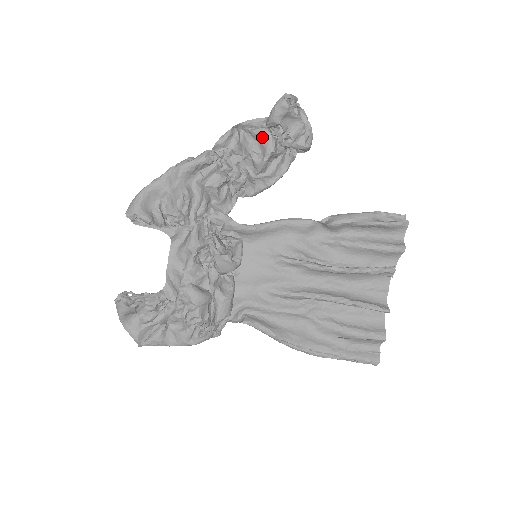
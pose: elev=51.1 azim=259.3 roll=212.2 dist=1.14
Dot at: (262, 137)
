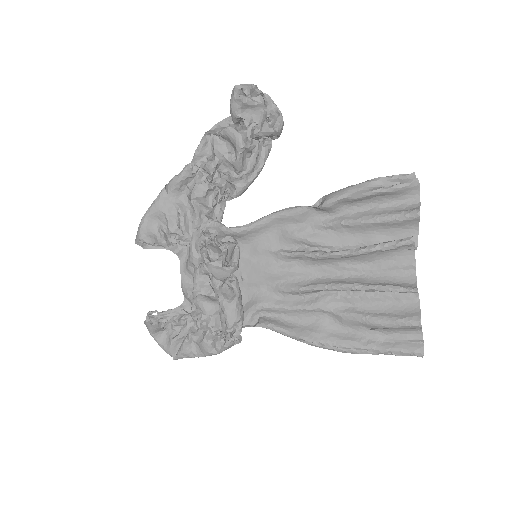
Dot at: (229, 136)
